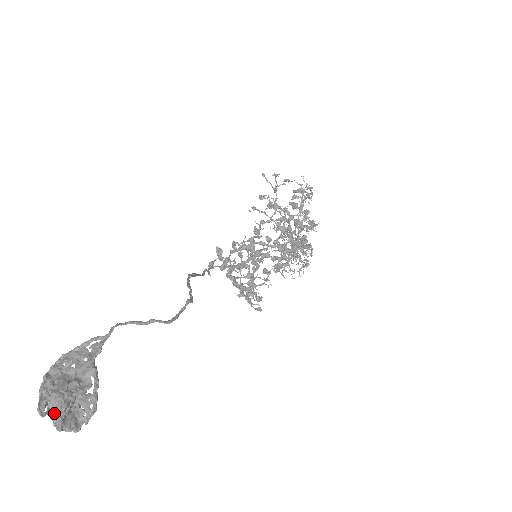
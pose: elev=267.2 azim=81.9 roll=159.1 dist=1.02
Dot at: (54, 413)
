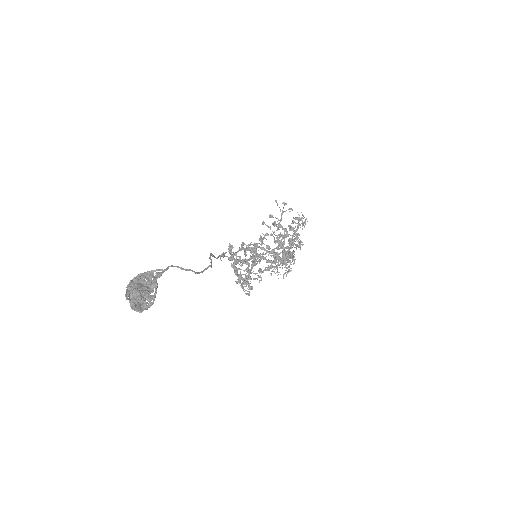
Dot at: (131, 300)
